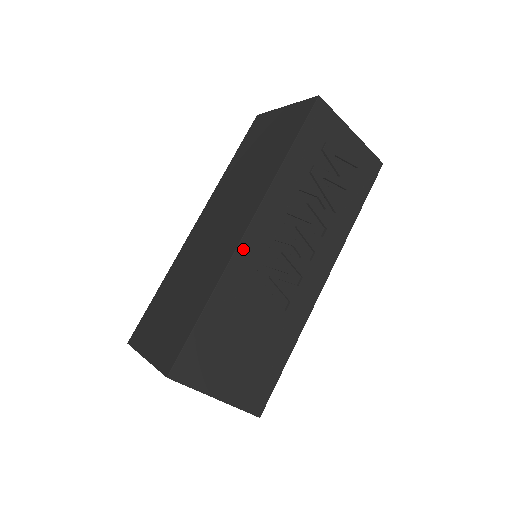
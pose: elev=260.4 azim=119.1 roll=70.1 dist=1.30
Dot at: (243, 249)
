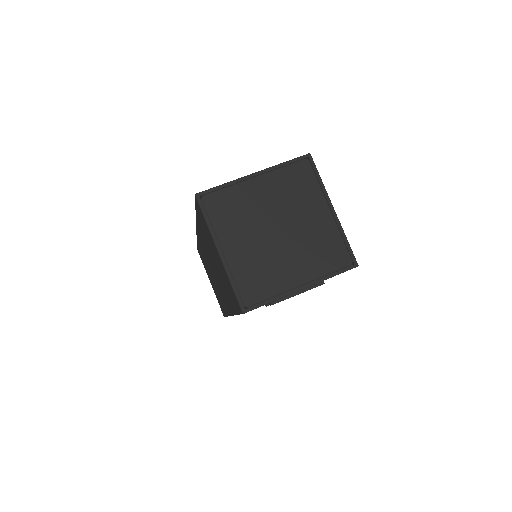
Dot at: occluded
